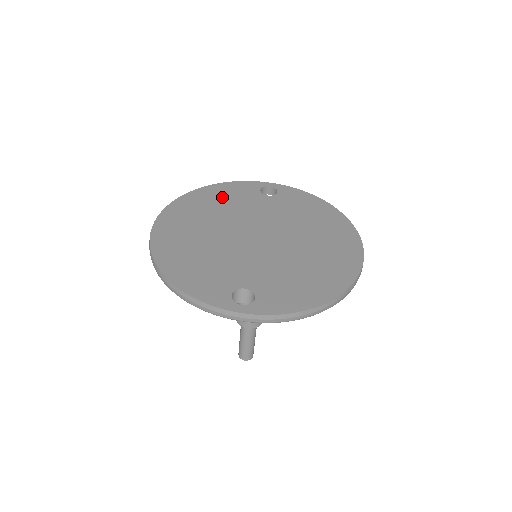
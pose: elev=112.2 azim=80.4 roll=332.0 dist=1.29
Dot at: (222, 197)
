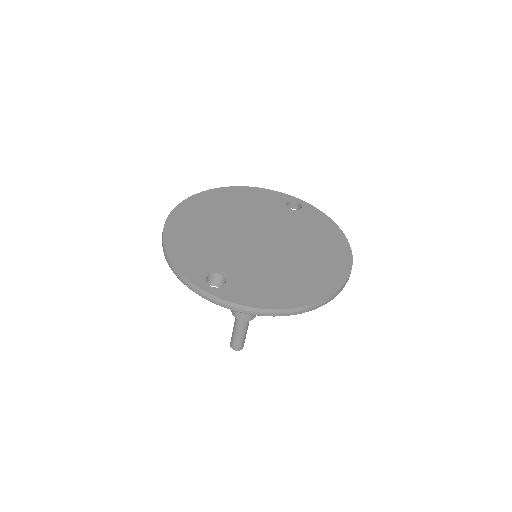
Dot at: (250, 199)
